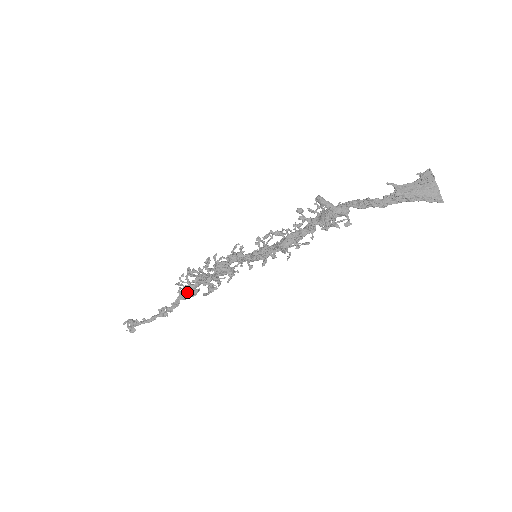
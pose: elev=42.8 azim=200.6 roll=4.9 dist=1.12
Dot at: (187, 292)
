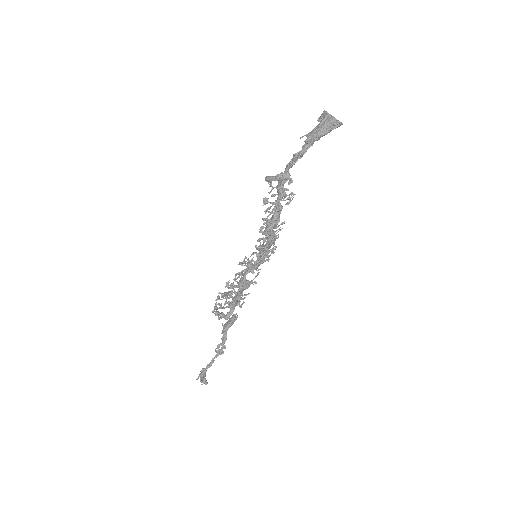
Dot at: (223, 316)
